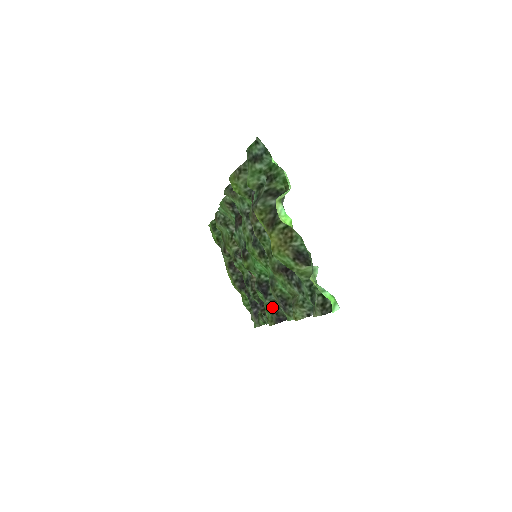
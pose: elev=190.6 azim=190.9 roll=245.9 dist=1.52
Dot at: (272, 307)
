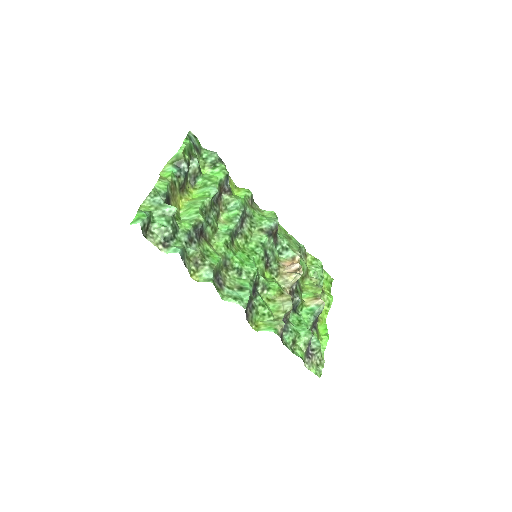
Dot at: (251, 304)
